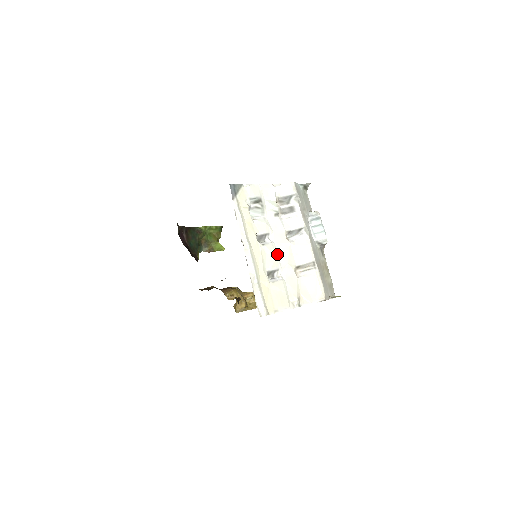
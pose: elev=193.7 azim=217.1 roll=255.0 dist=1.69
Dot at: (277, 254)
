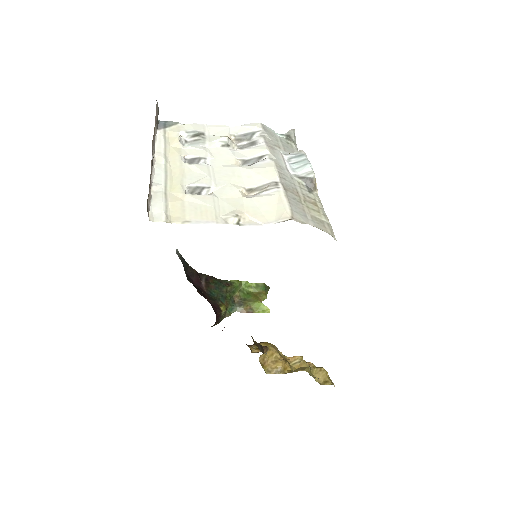
Dot at: (213, 175)
